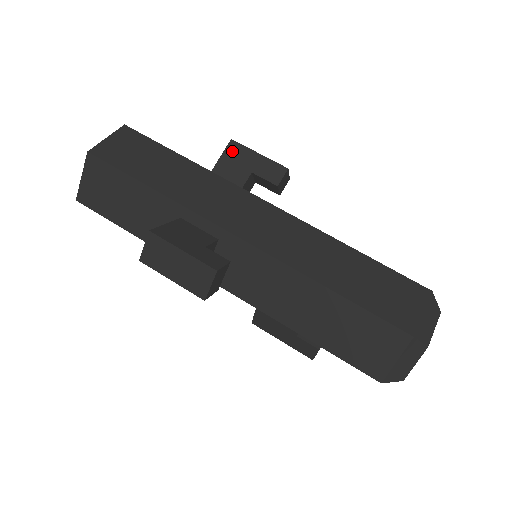
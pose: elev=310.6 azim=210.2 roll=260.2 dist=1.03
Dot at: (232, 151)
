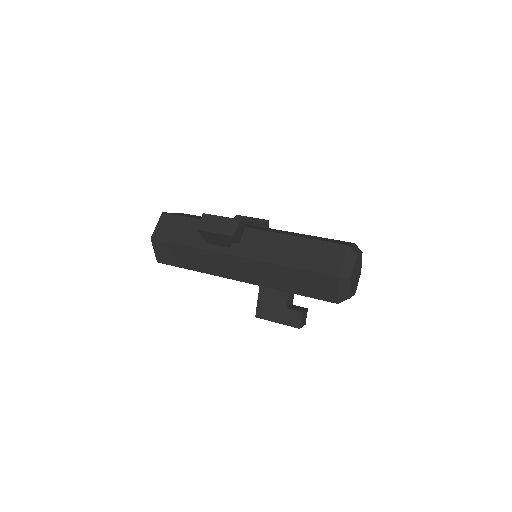
Dot at: (238, 218)
